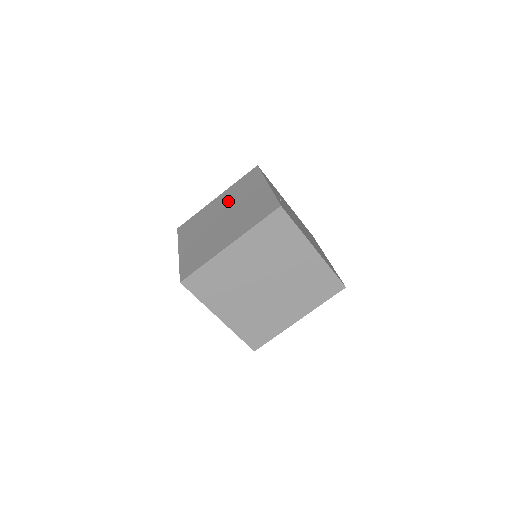
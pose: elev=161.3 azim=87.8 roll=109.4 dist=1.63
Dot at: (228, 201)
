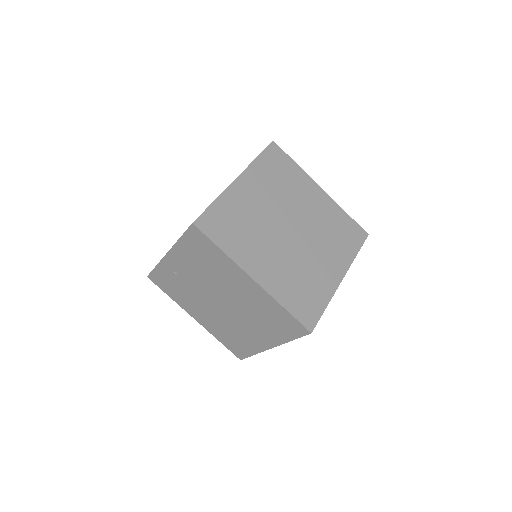
Dot at: occluded
